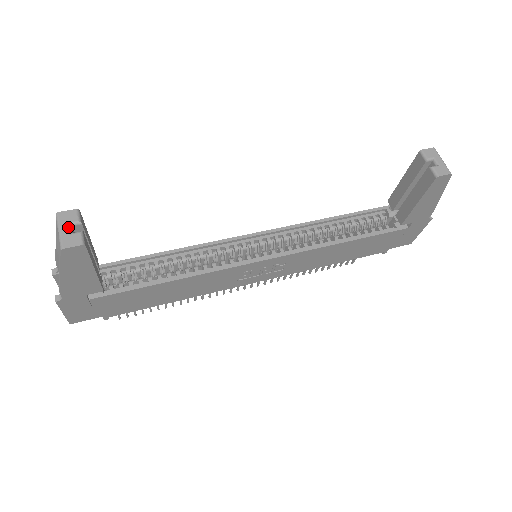
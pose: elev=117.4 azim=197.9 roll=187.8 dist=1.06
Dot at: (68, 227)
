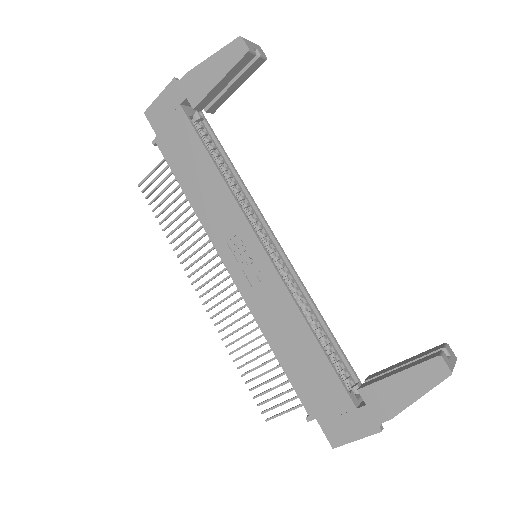
Dot at: (255, 46)
